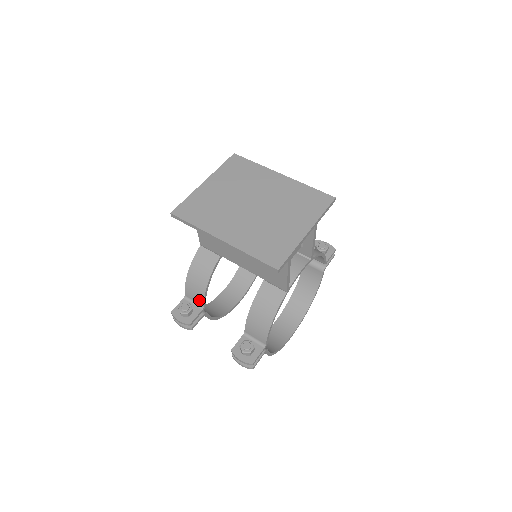
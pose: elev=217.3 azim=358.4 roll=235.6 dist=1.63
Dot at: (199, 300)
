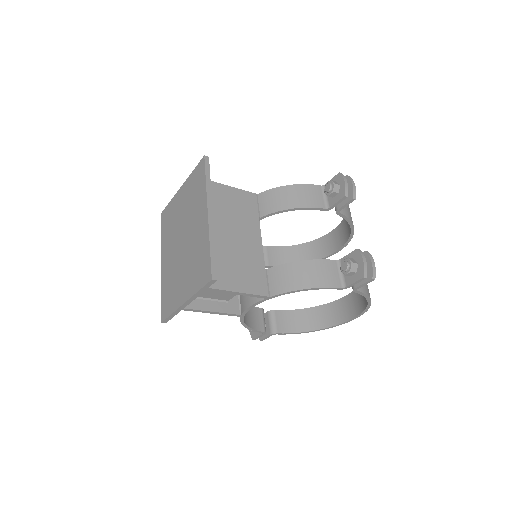
Dot at: occluded
